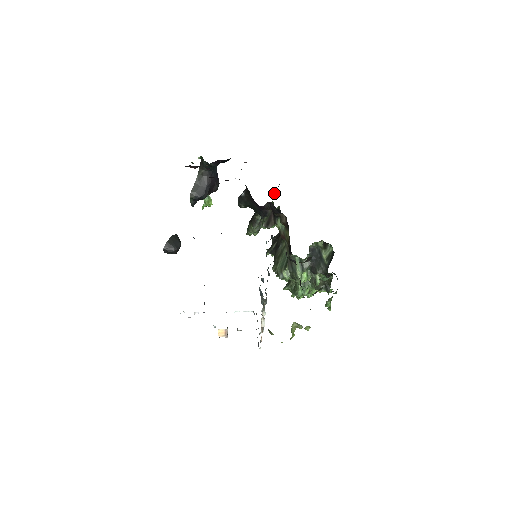
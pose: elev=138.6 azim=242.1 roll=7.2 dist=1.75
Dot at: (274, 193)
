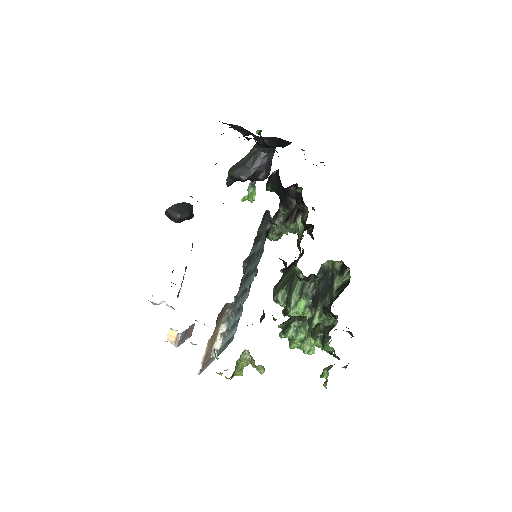
Dot at: occluded
